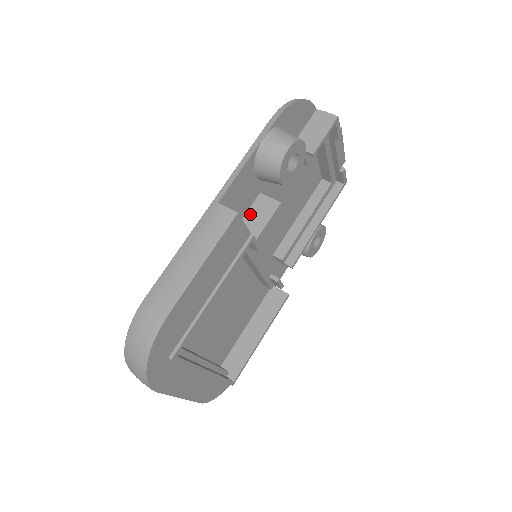
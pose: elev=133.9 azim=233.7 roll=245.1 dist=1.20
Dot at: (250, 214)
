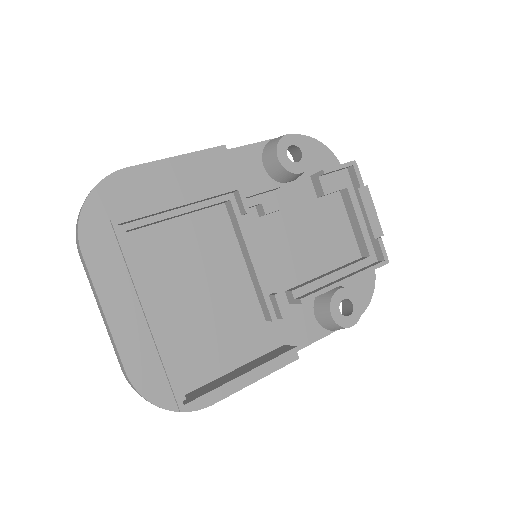
Dot at: occluded
